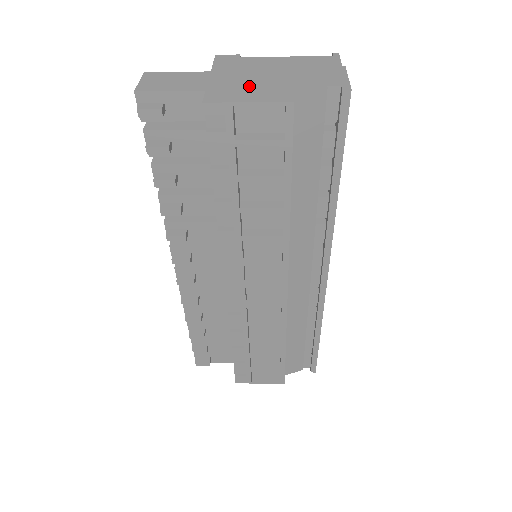
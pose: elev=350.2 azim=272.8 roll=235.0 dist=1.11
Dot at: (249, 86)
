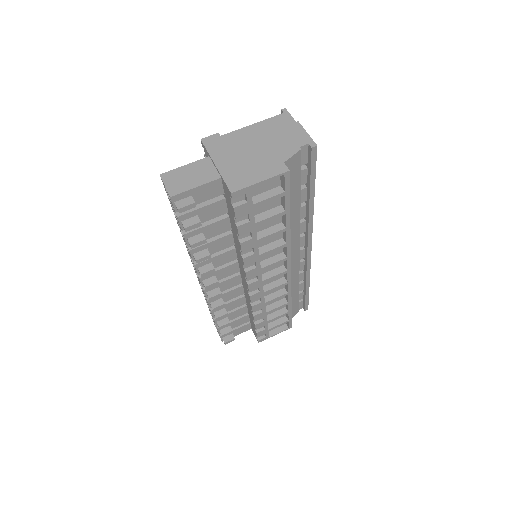
Dot at: (250, 165)
